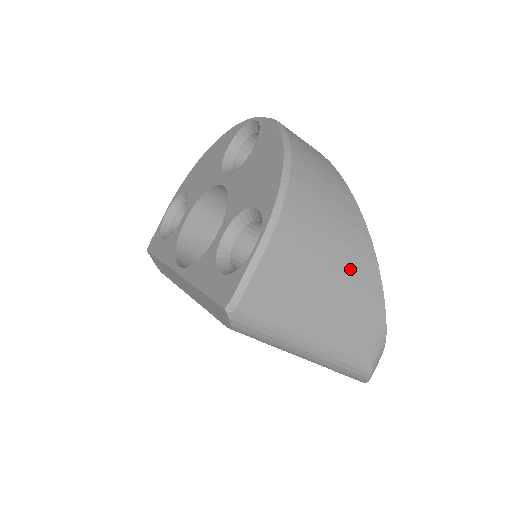
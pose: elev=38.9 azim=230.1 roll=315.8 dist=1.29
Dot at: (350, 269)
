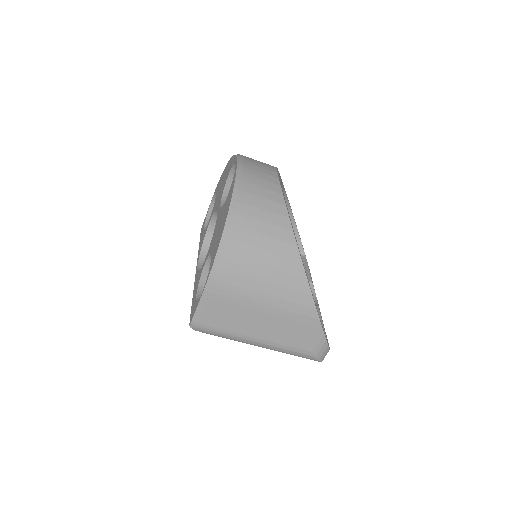
Dot at: (282, 301)
